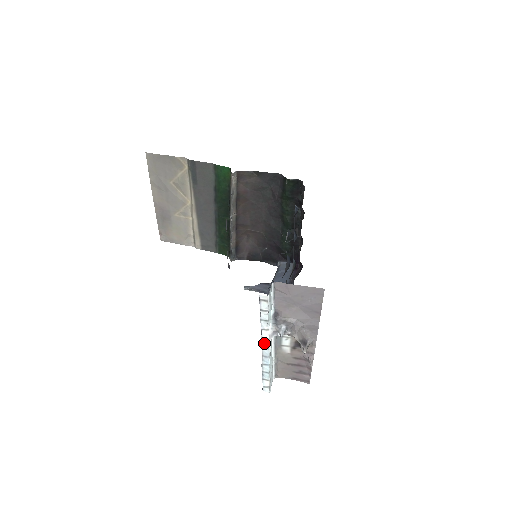
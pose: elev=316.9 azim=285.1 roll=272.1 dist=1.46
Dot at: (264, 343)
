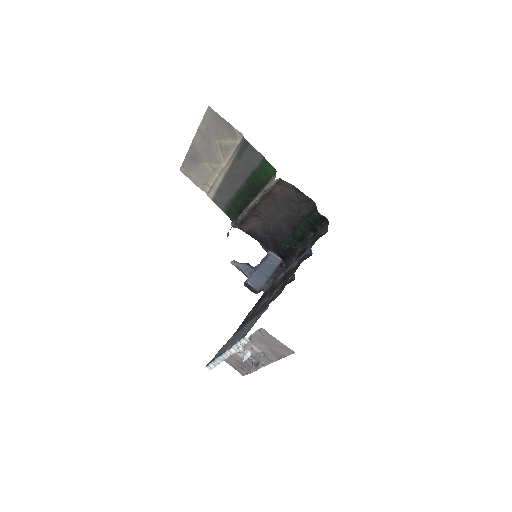
Dot at: (228, 353)
